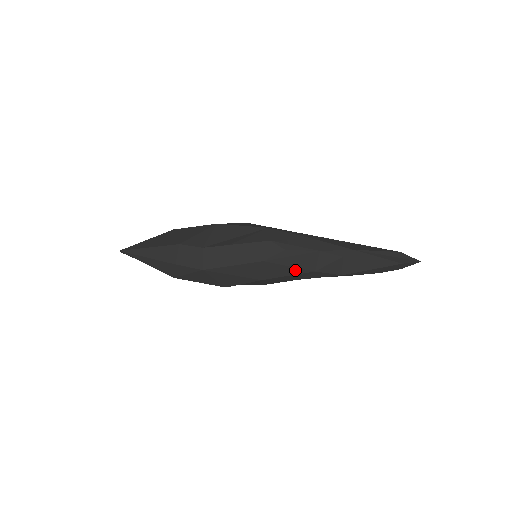
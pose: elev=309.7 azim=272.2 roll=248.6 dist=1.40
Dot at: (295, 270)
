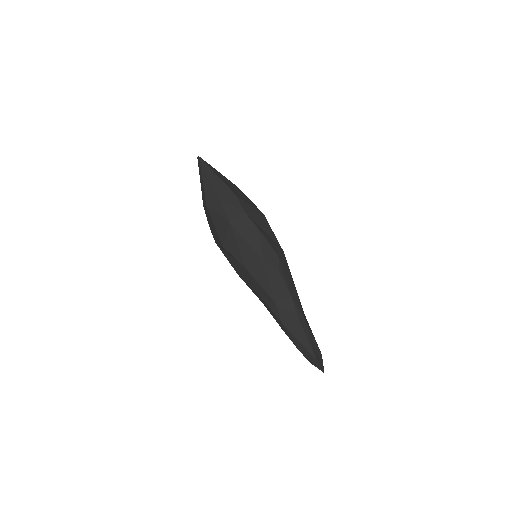
Dot at: (268, 288)
